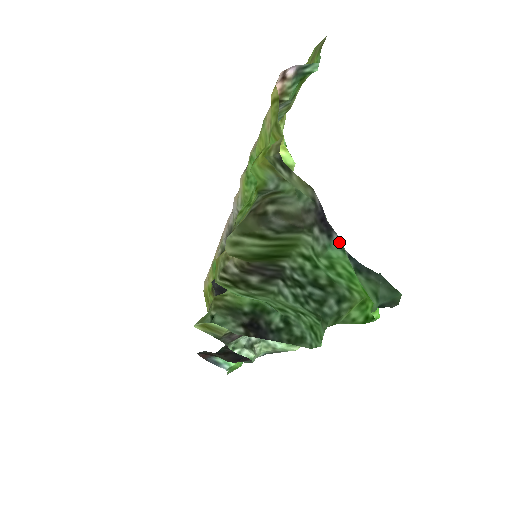
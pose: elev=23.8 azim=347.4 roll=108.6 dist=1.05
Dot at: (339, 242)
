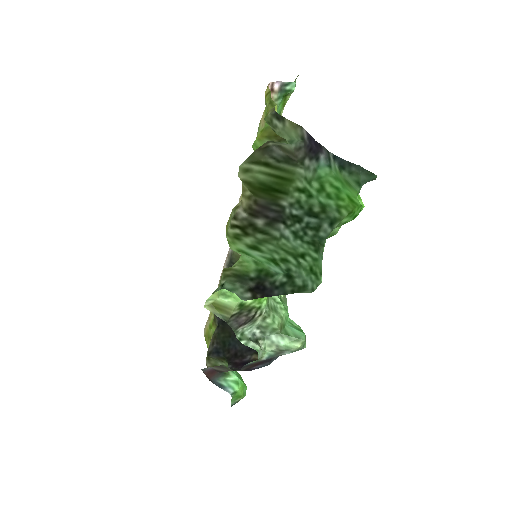
Dot at: (325, 159)
